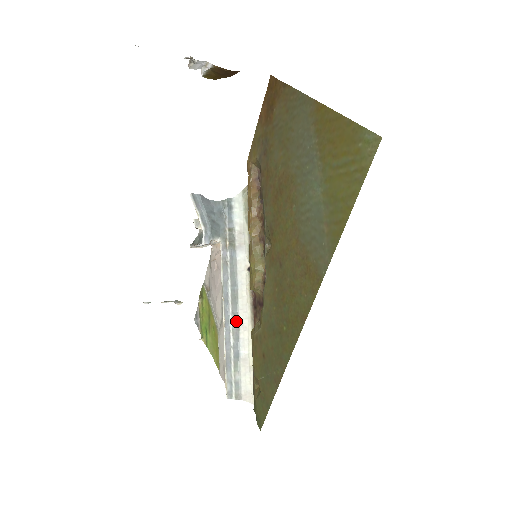
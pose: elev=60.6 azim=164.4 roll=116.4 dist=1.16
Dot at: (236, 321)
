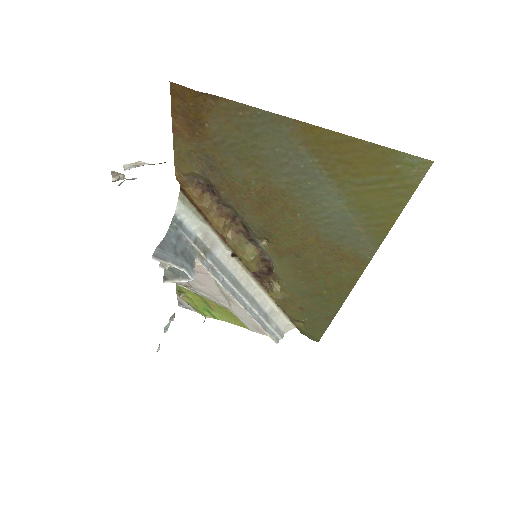
Dot at: (249, 298)
